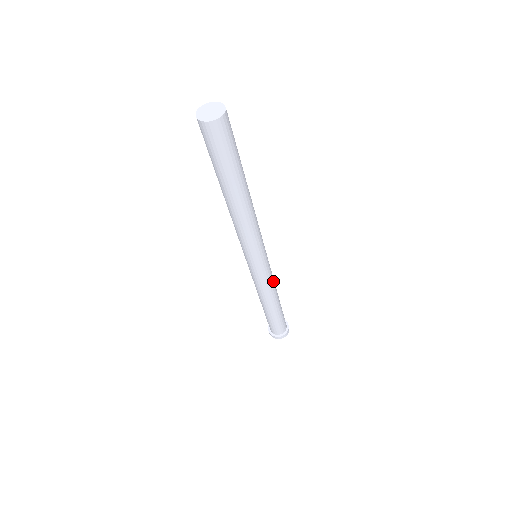
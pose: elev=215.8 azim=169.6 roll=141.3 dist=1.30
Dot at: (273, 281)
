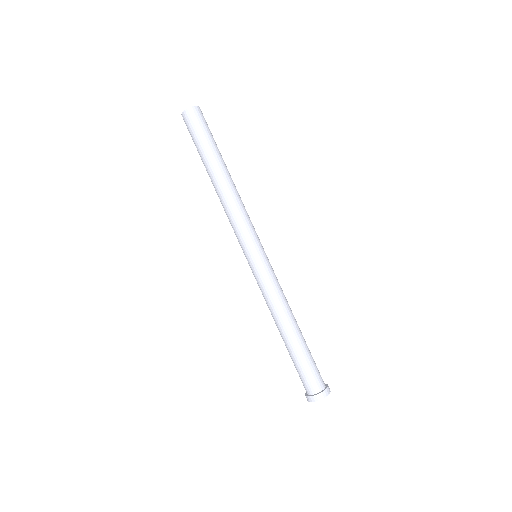
Dot at: (278, 294)
